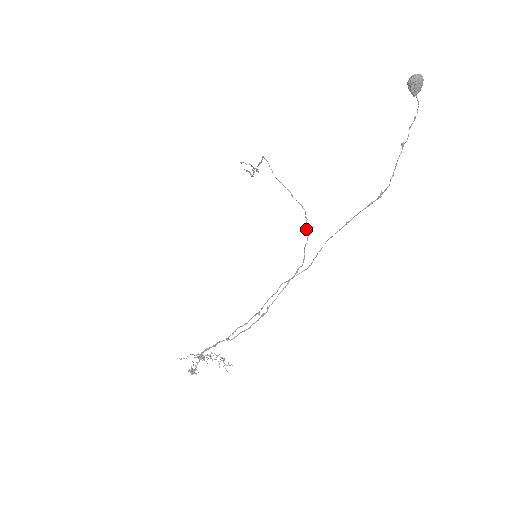
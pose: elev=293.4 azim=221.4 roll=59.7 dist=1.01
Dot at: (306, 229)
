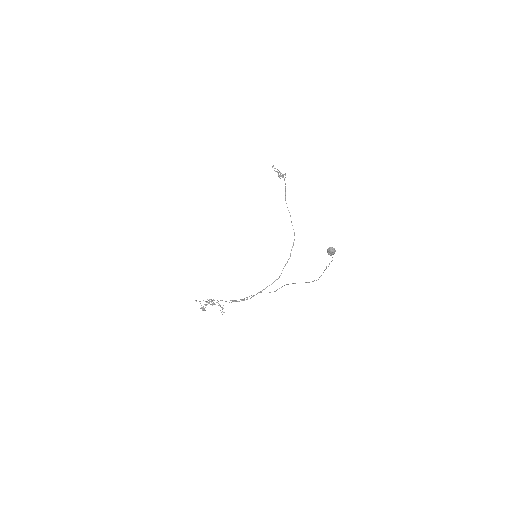
Dot at: occluded
